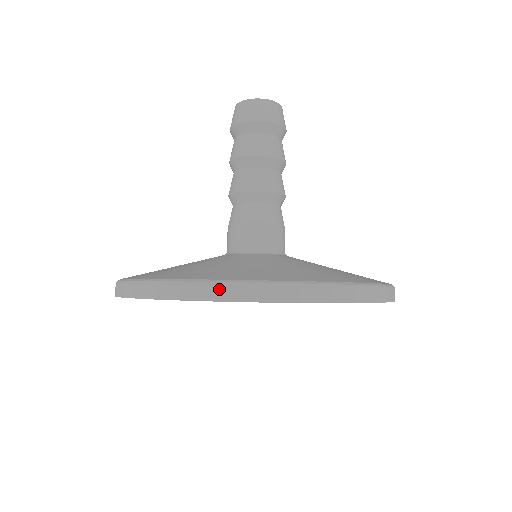
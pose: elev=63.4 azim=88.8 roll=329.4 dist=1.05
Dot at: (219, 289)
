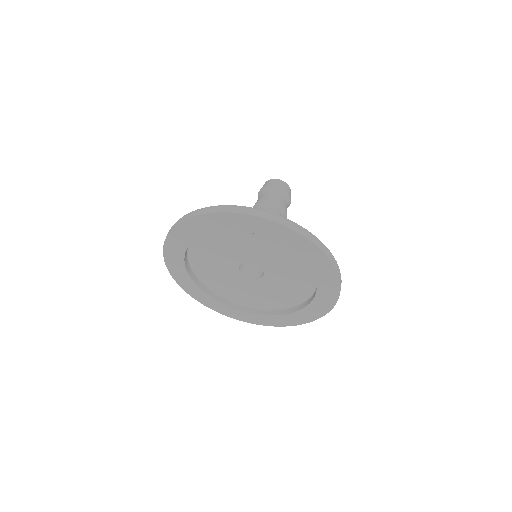
Dot at: (293, 224)
